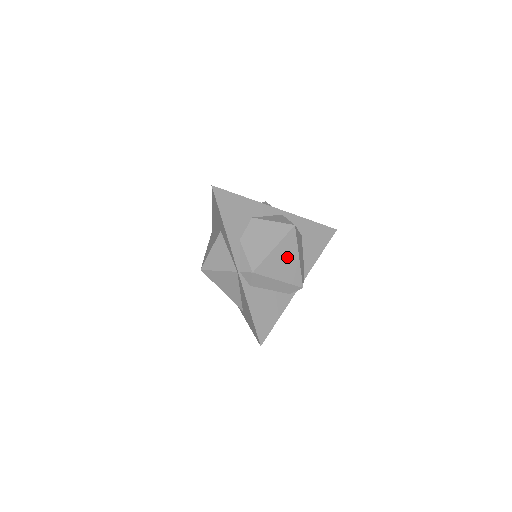
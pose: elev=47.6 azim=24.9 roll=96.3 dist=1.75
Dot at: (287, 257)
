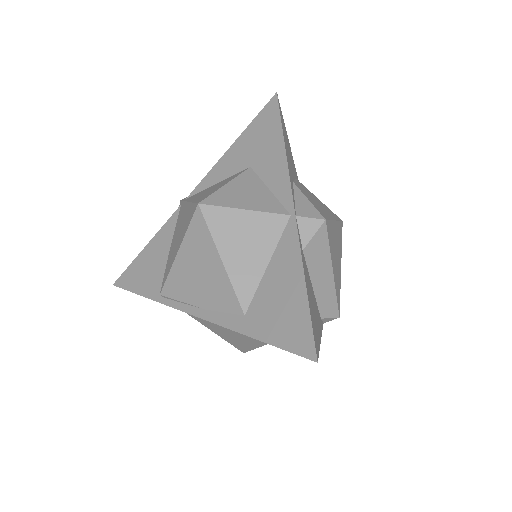
Dot at: (337, 250)
